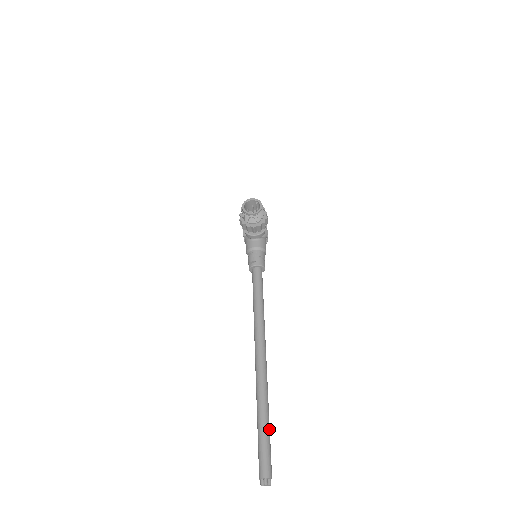
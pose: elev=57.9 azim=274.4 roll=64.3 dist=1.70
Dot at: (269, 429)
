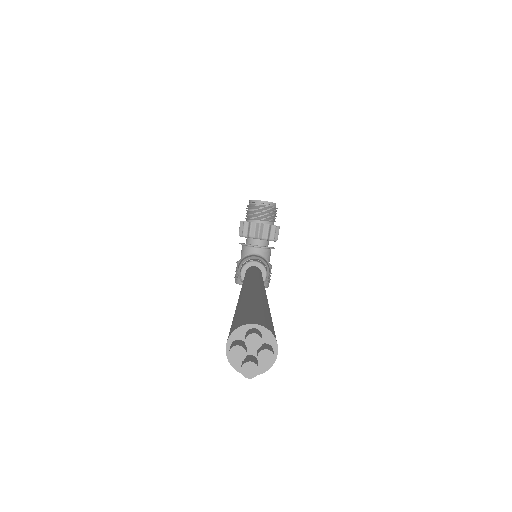
Dot at: (270, 313)
